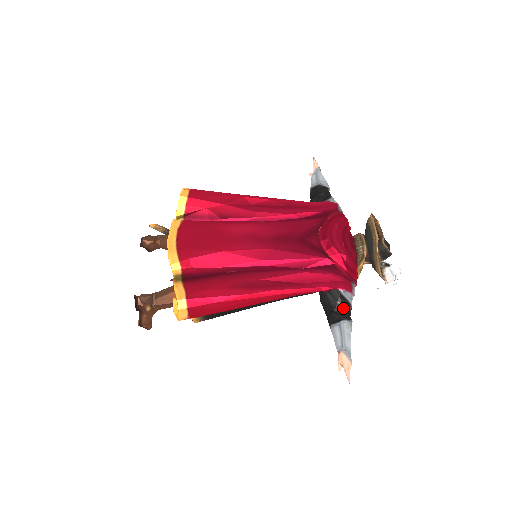
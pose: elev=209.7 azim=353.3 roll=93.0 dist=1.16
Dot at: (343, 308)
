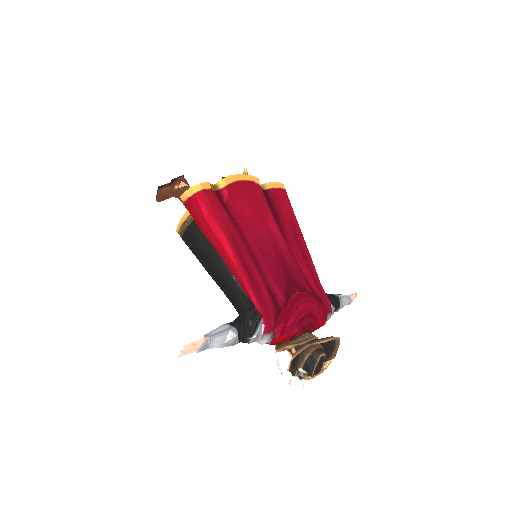
Dot at: (247, 328)
